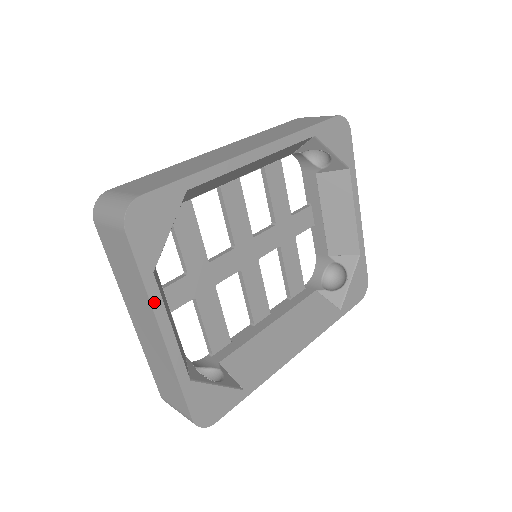
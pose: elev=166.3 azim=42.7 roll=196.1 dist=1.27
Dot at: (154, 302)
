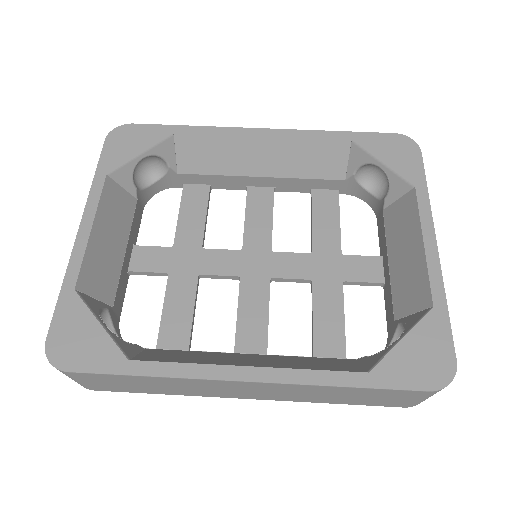
Dot at: (92, 195)
